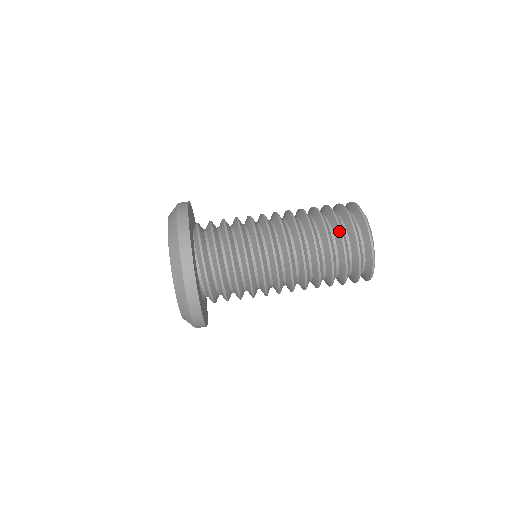
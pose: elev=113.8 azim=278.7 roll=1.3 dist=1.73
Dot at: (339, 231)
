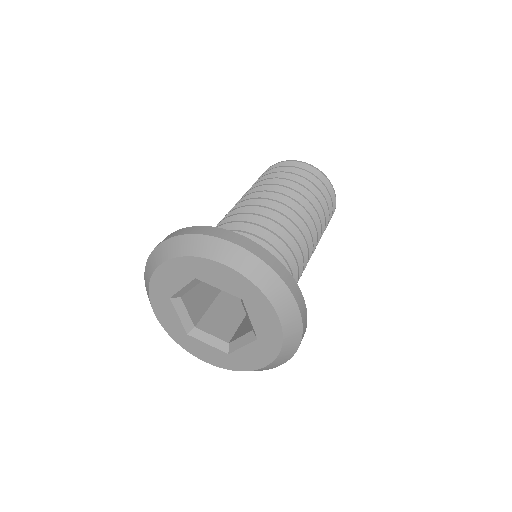
Dot at: (320, 193)
